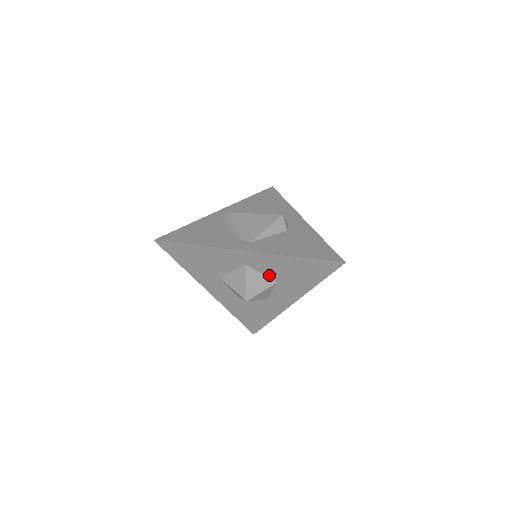
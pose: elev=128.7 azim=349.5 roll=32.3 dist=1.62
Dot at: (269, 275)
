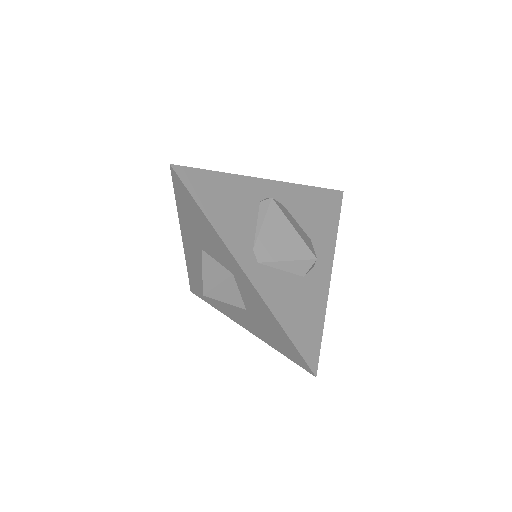
Dot at: (245, 300)
